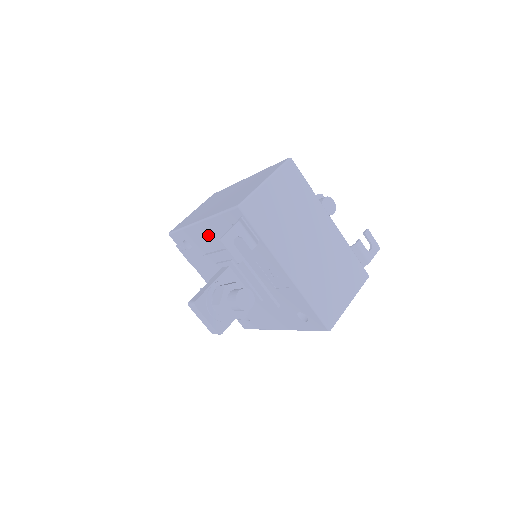
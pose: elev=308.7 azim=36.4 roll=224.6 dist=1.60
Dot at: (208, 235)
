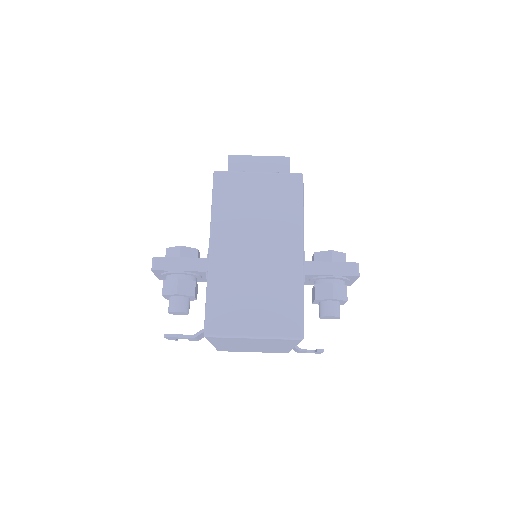
Dot at: occluded
